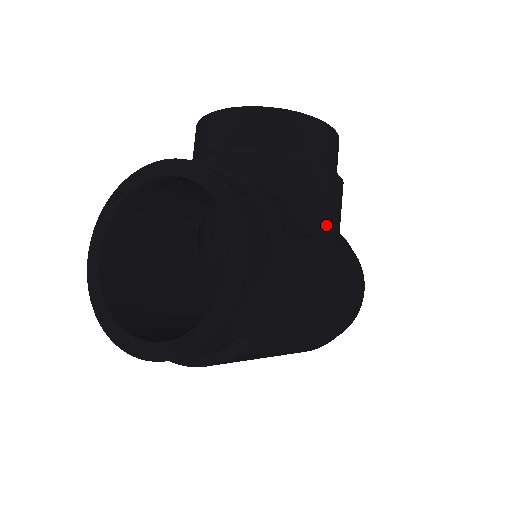
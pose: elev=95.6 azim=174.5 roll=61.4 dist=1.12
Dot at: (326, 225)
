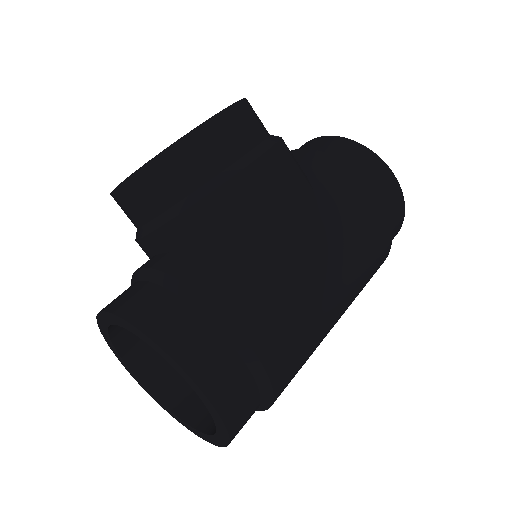
Dot at: (276, 226)
